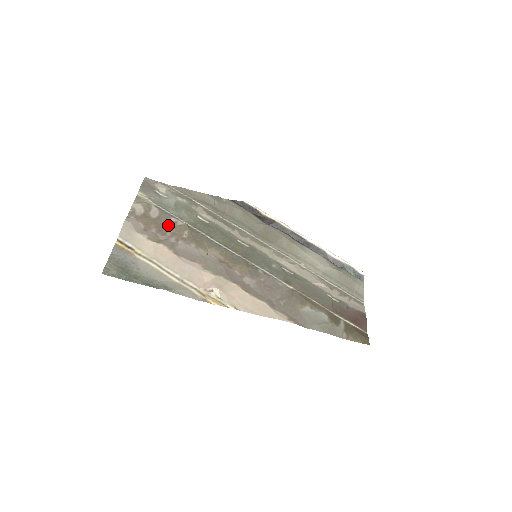
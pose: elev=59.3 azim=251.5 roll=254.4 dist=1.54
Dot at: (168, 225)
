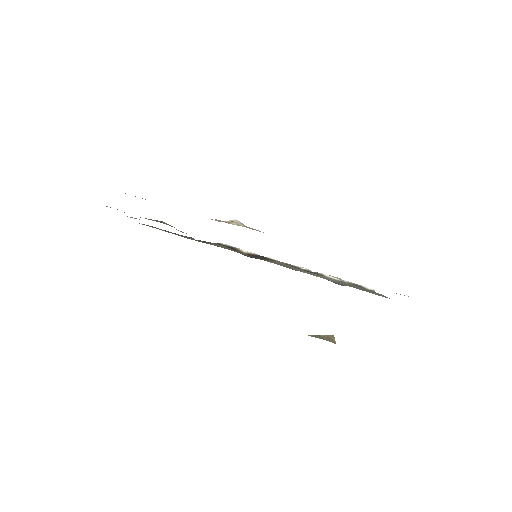
Dot at: occluded
